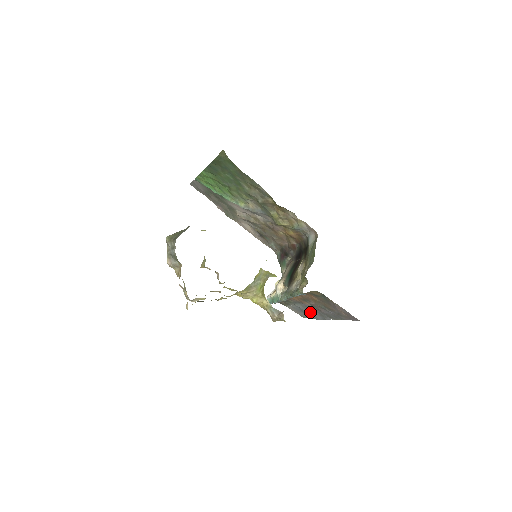
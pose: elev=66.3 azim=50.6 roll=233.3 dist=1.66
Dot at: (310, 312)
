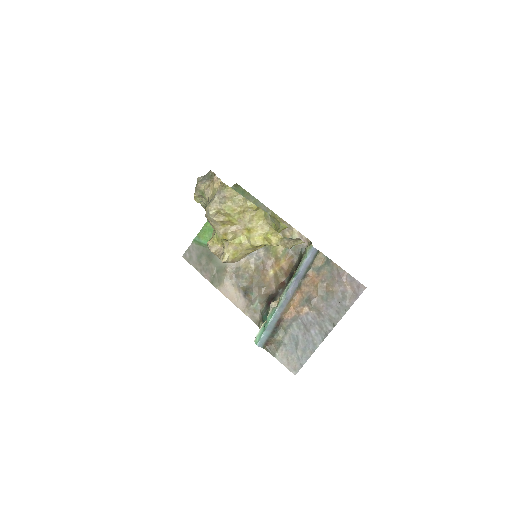
Dot at: (307, 336)
